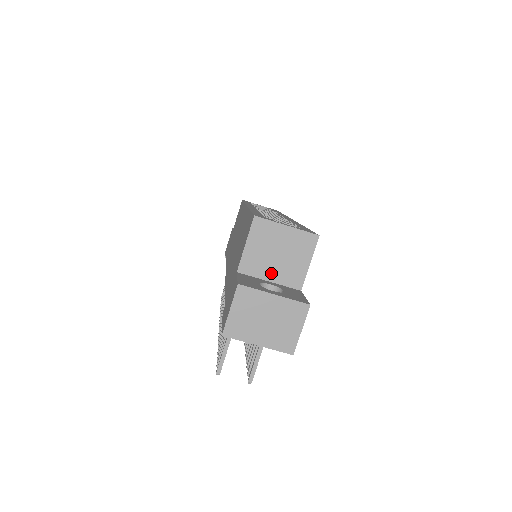
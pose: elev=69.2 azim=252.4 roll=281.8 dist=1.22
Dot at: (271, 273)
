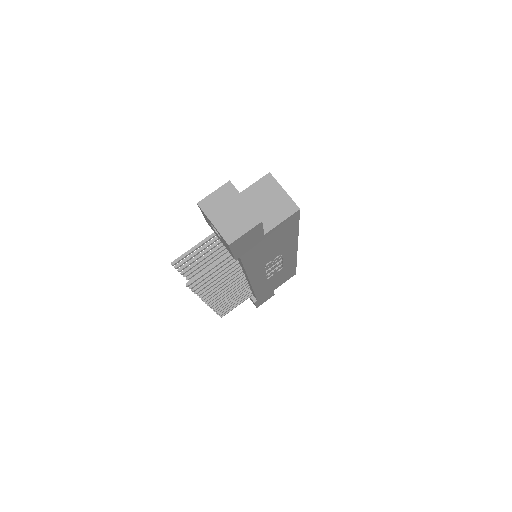
Dot at: (254, 211)
